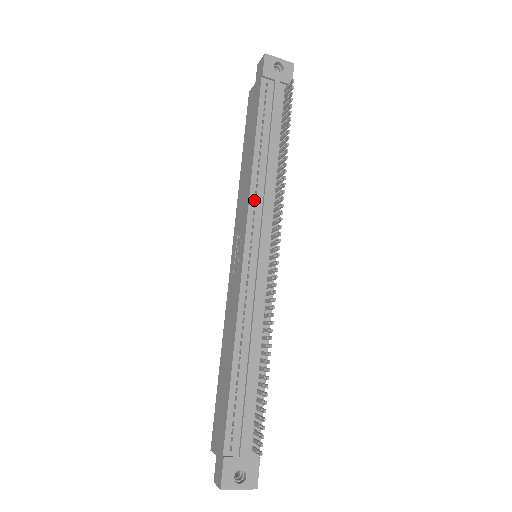
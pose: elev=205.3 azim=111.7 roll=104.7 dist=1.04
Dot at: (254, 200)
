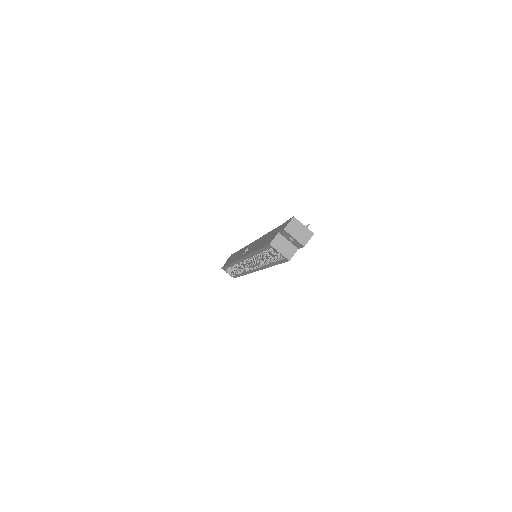
Dot at: occluded
